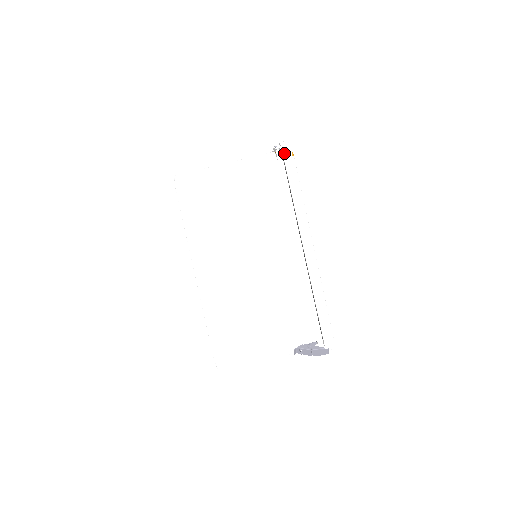
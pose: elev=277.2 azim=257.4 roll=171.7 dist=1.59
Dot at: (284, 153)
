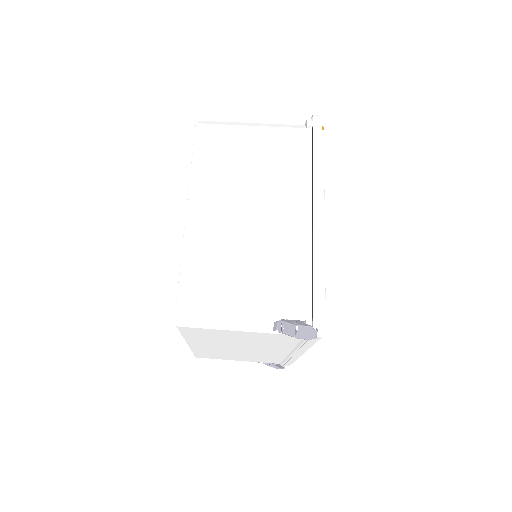
Dot at: (315, 122)
